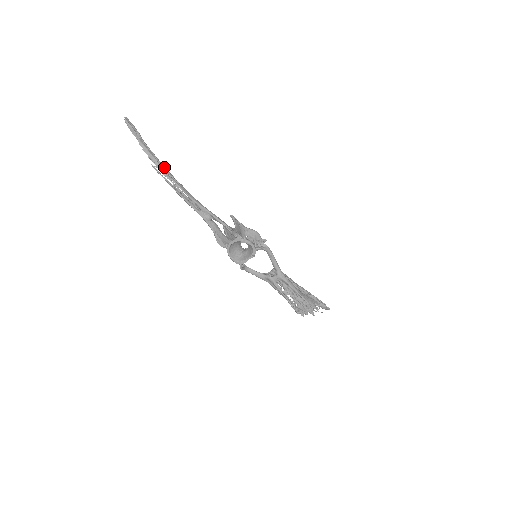
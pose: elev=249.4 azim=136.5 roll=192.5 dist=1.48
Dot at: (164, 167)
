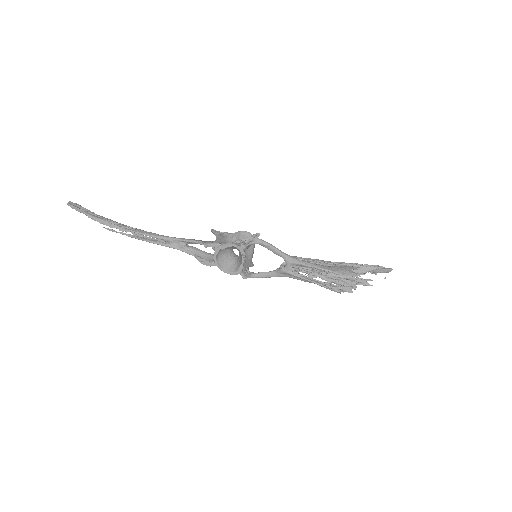
Dot at: (116, 223)
